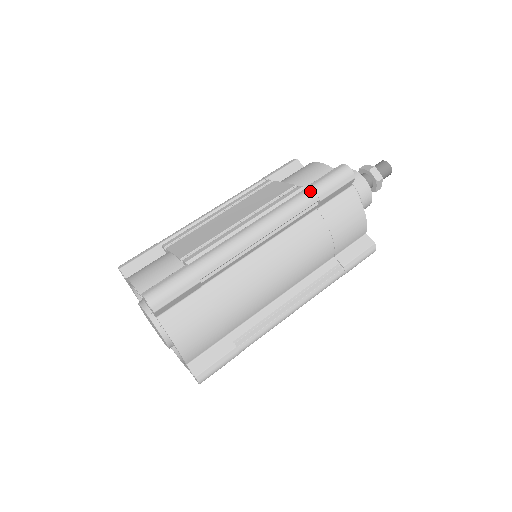
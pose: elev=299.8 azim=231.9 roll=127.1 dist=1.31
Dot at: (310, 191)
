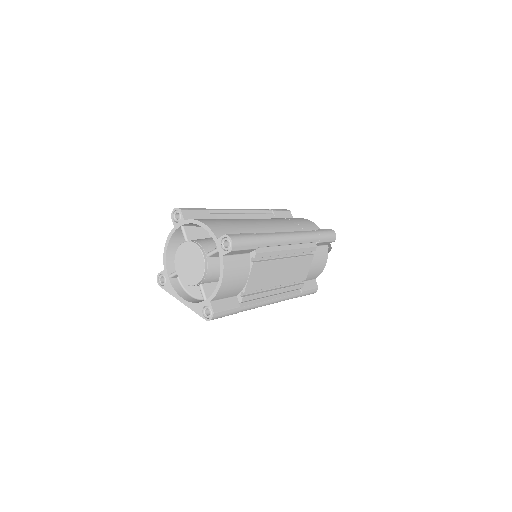
Dot at: occluded
